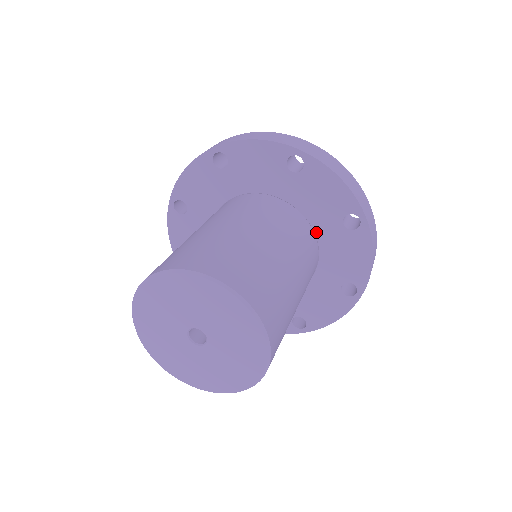
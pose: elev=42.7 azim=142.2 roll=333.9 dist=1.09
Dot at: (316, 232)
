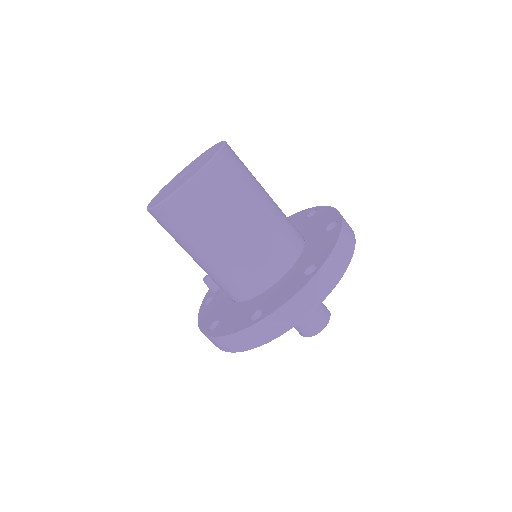
Dot at: (306, 242)
